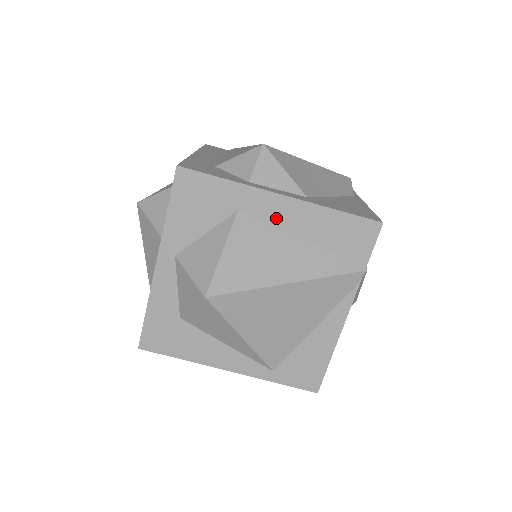
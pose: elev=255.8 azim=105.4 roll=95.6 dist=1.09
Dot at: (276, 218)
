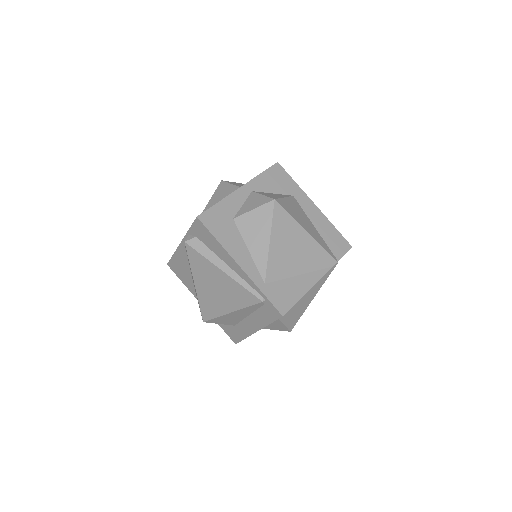
Dot at: (308, 211)
